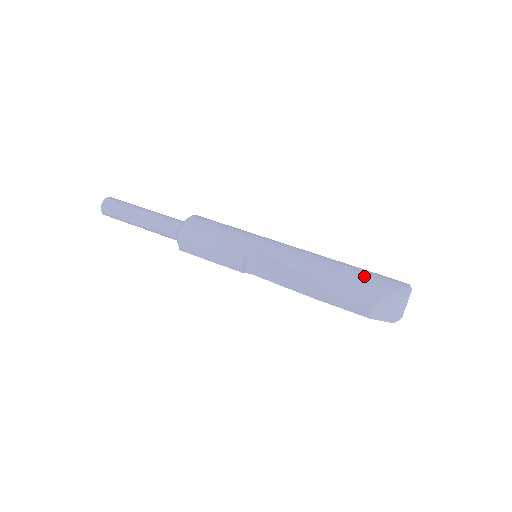
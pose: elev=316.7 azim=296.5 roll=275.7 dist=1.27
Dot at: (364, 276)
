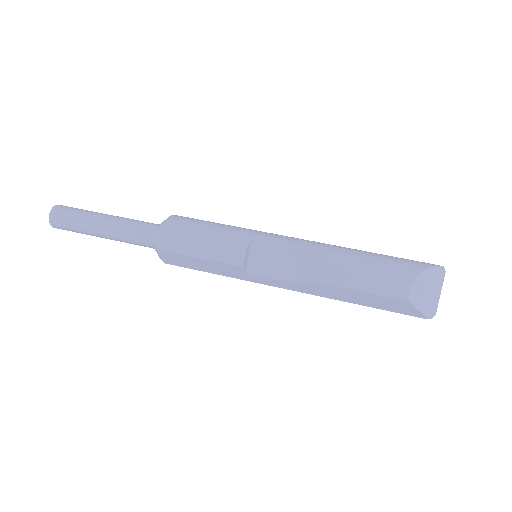
Dot at: occluded
